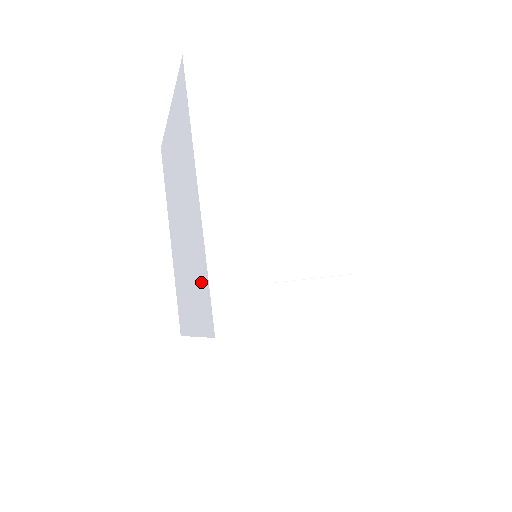
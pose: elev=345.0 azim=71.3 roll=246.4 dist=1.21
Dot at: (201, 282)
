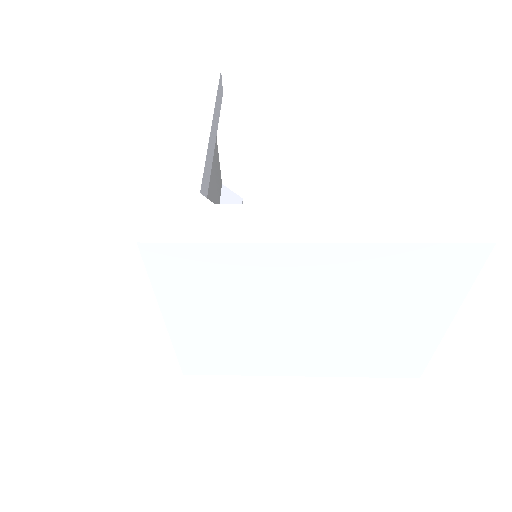
Dot at: occluded
